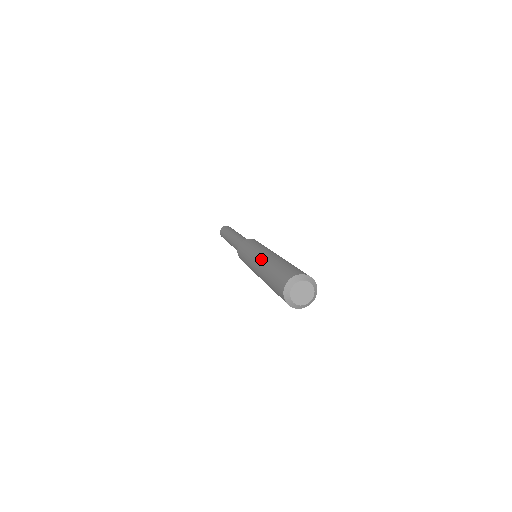
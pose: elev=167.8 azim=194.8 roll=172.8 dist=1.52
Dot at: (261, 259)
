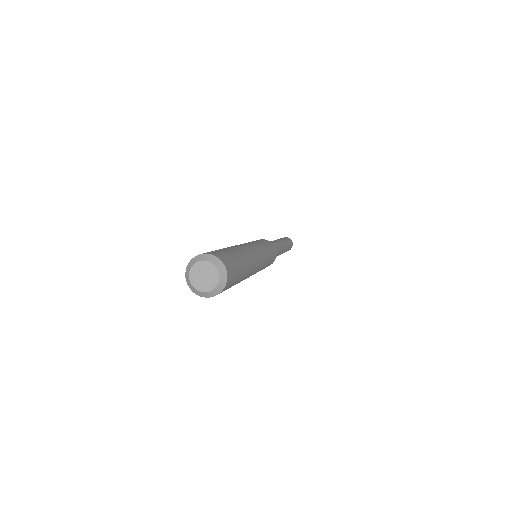
Dot at: occluded
